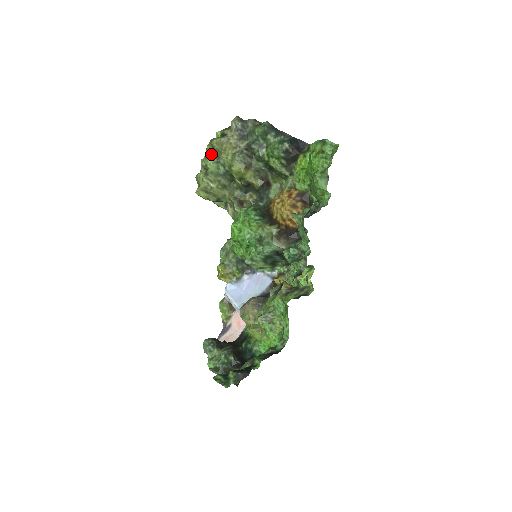
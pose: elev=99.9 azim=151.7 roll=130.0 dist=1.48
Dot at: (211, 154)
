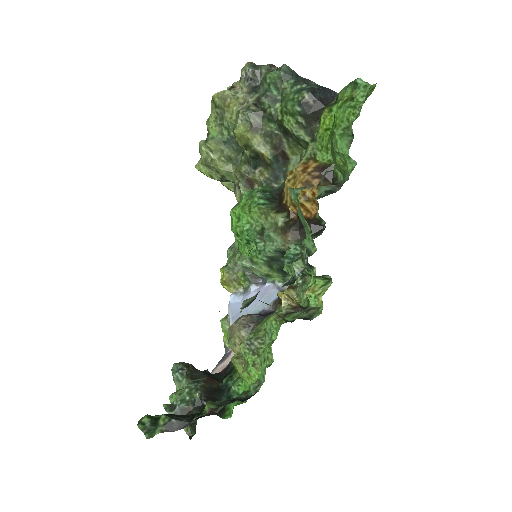
Dot at: (214, 114)
